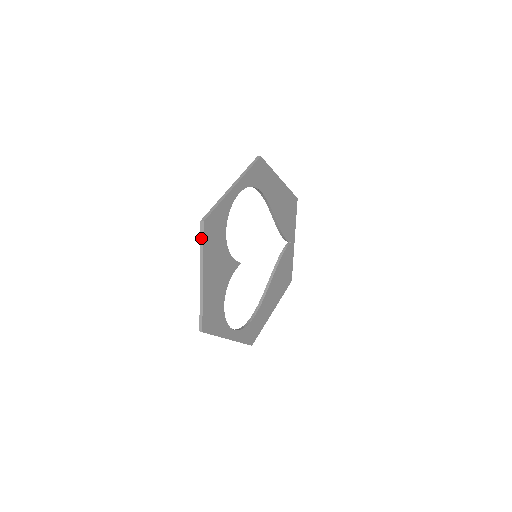
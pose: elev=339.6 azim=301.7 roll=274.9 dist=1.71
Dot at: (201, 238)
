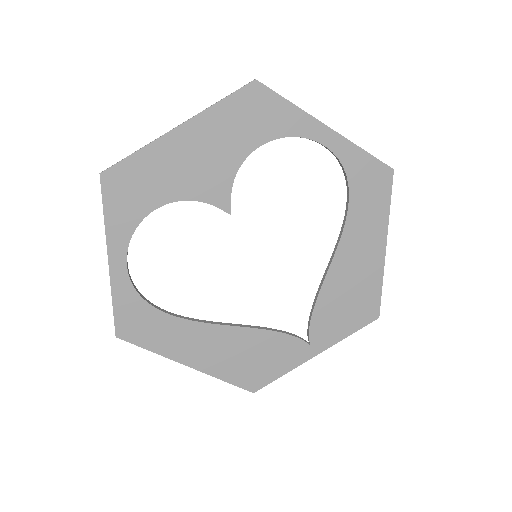
Dot at: (232, 93)
